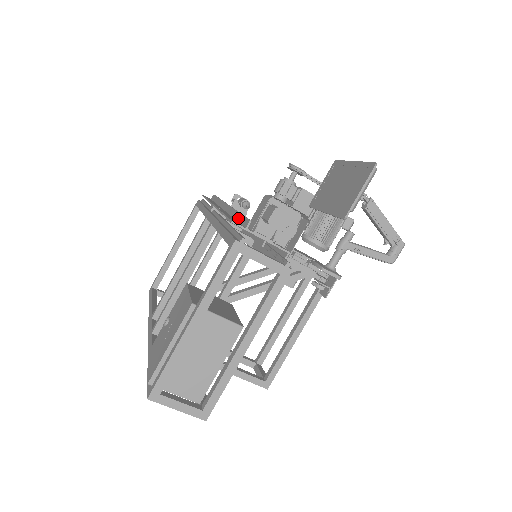
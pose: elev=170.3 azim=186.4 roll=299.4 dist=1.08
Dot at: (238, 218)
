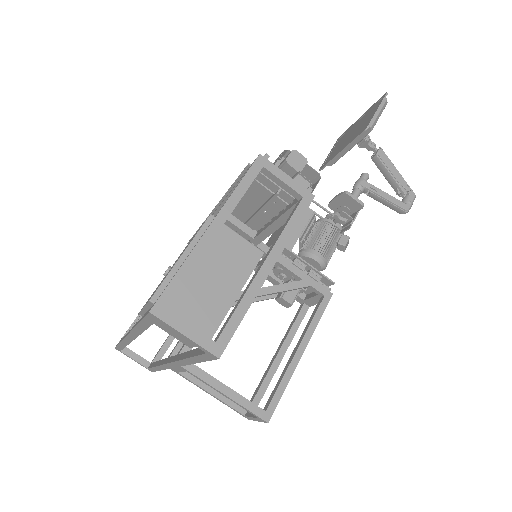
Dot at: occluded
